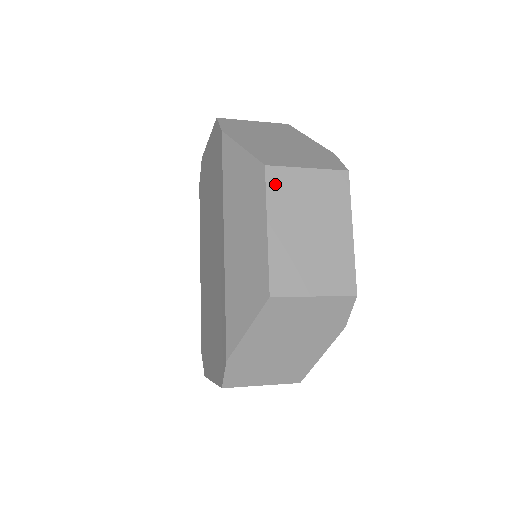
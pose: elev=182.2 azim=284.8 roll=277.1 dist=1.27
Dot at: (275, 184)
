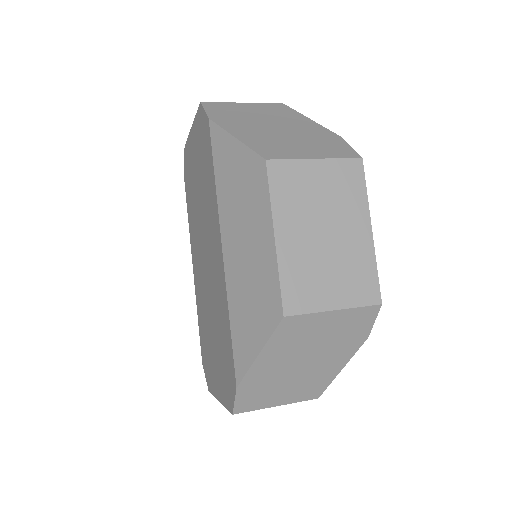
Dot at: (279, 181)
